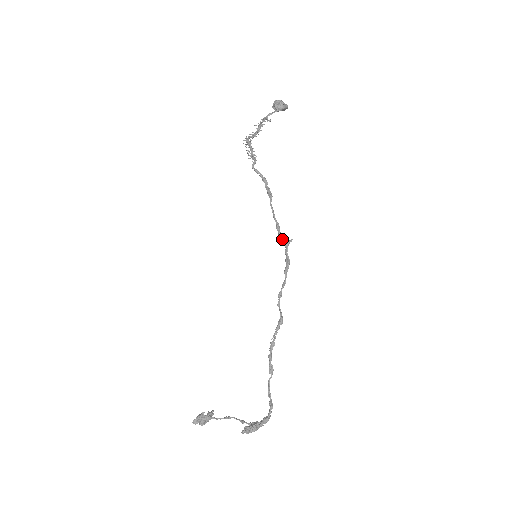
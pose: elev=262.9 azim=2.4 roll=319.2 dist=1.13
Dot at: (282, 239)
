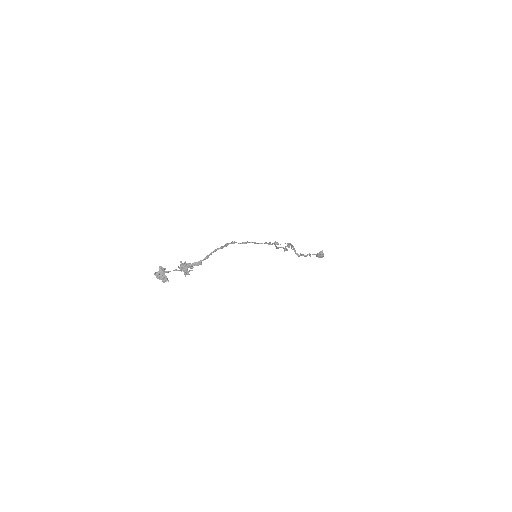
Dot at: (275, 244)
